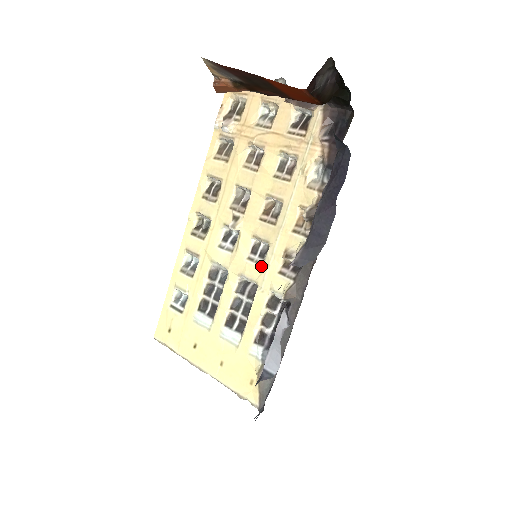
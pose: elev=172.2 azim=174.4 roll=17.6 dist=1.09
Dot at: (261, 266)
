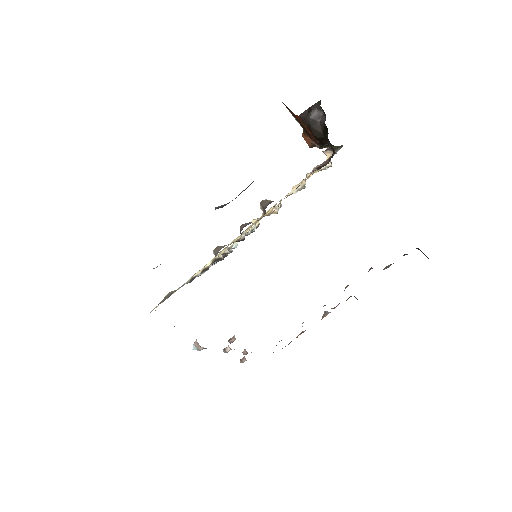
Dot at: occluded
